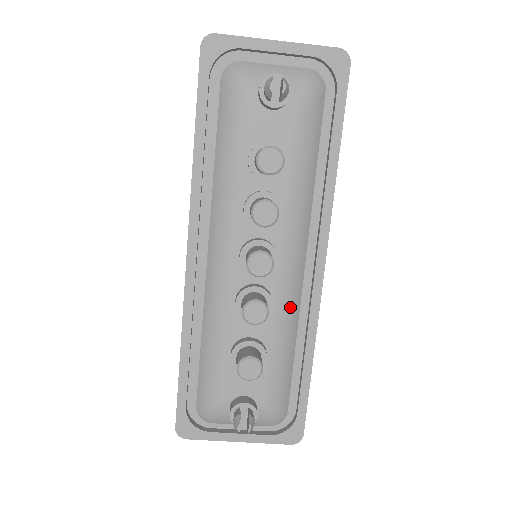
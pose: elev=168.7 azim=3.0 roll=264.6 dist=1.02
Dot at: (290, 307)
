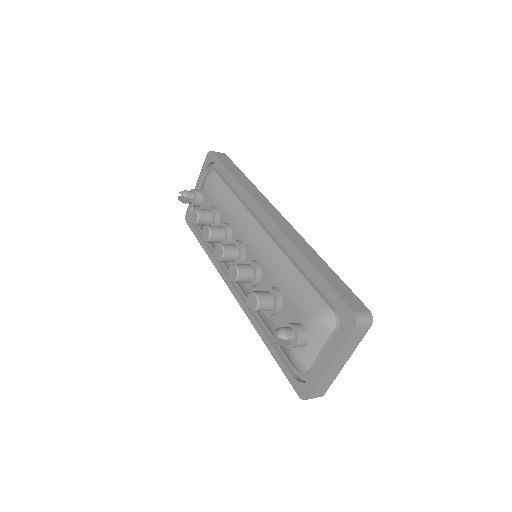
Dot at: (269, 253)
